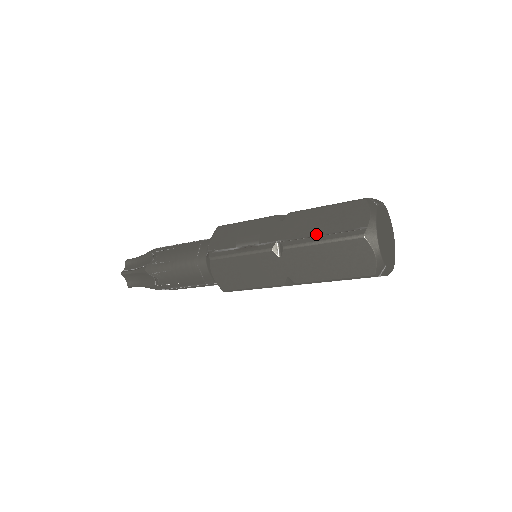
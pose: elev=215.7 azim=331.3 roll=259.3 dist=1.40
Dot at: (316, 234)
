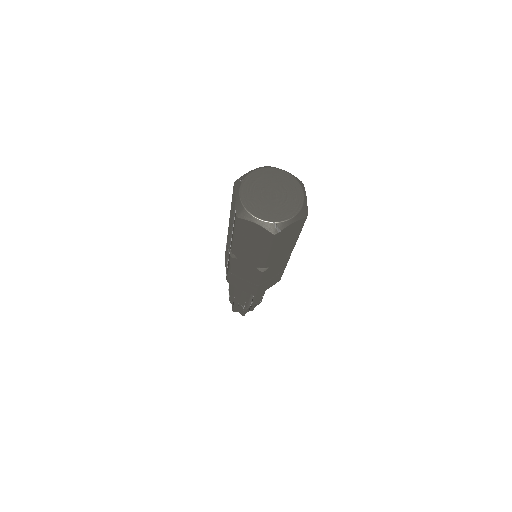
Dot at: (232, 231)
